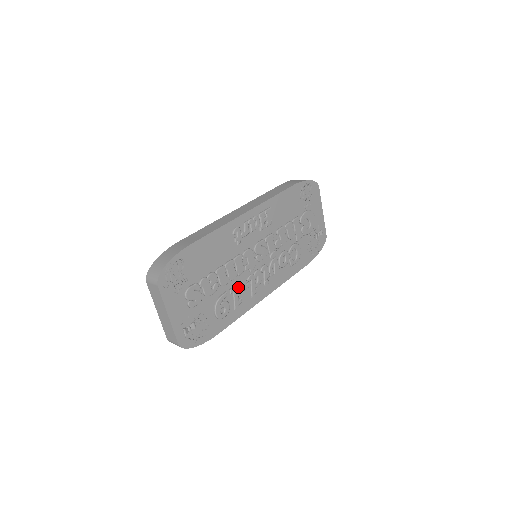
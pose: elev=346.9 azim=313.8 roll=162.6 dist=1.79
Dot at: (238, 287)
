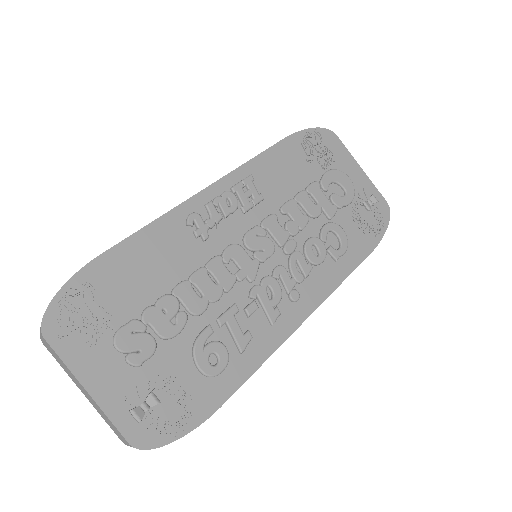
Dot at: (233, 312)
